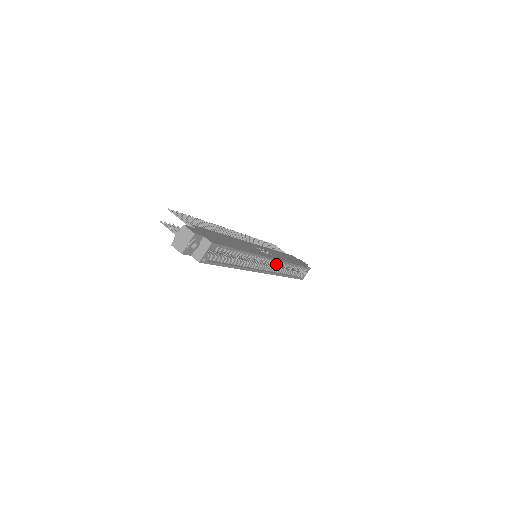
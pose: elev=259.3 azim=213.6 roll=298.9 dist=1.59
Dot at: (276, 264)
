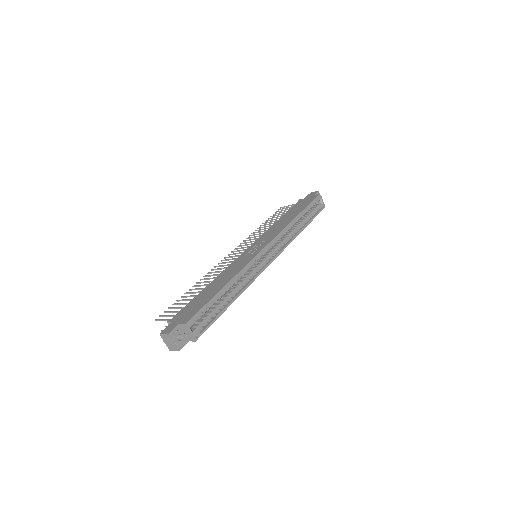
Dot at: occluded
